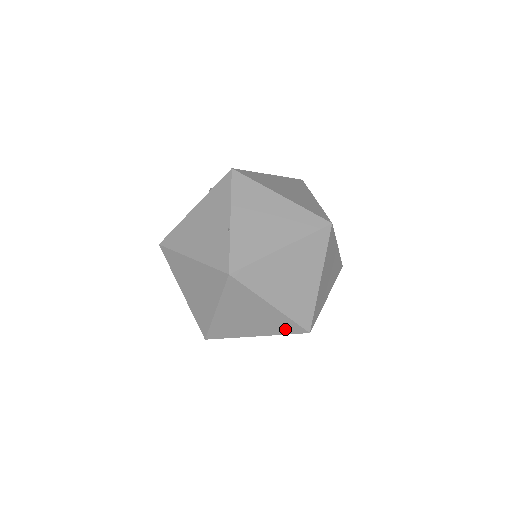
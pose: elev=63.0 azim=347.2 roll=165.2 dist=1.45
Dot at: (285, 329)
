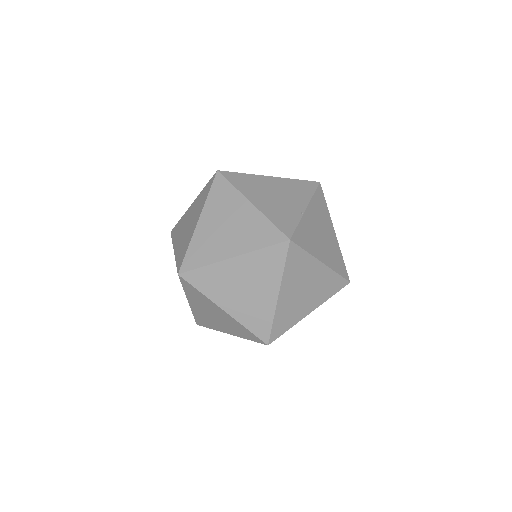
Dot at: (256, 325)
